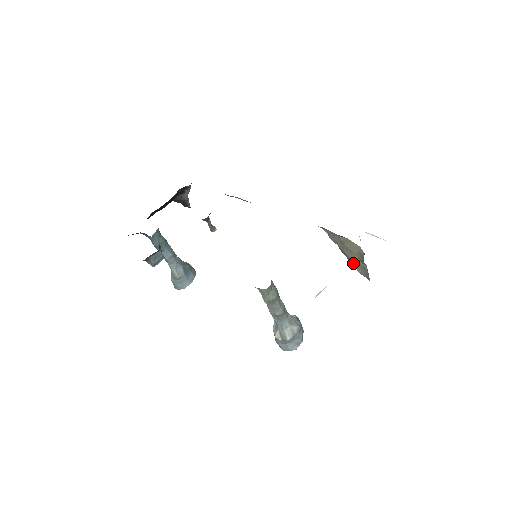
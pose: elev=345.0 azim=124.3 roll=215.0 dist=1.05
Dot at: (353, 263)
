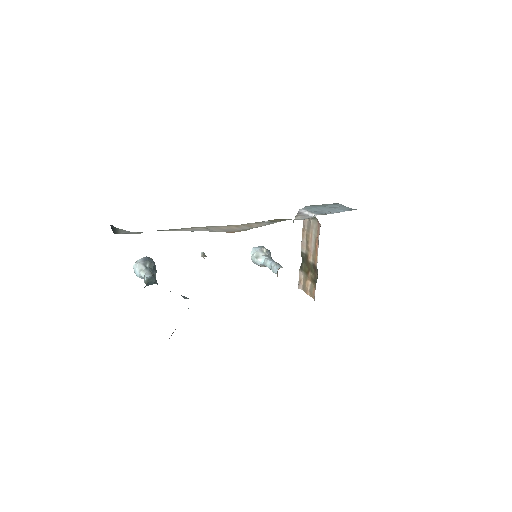
Dot at: occluded
